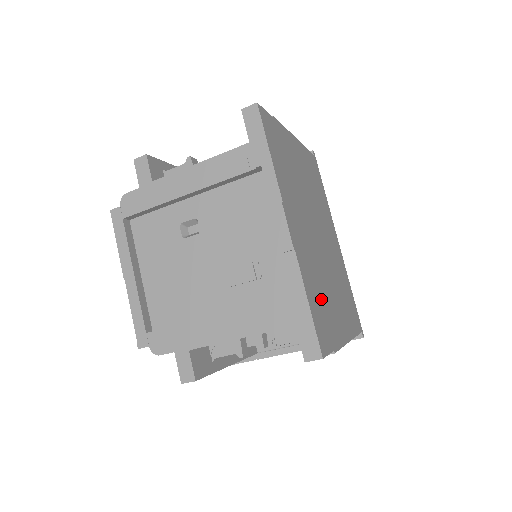
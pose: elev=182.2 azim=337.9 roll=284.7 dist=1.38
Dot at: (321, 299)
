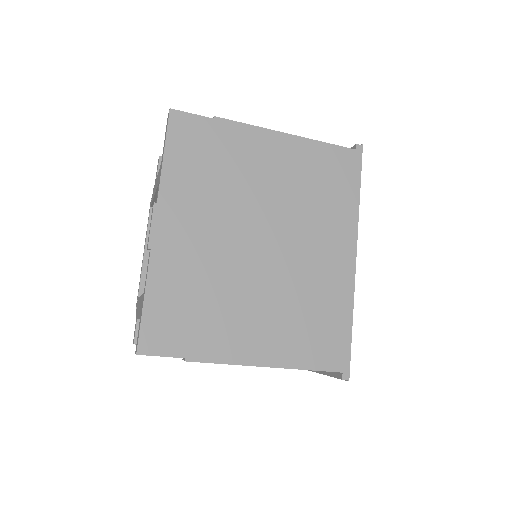
Dot at: (194, 305)
